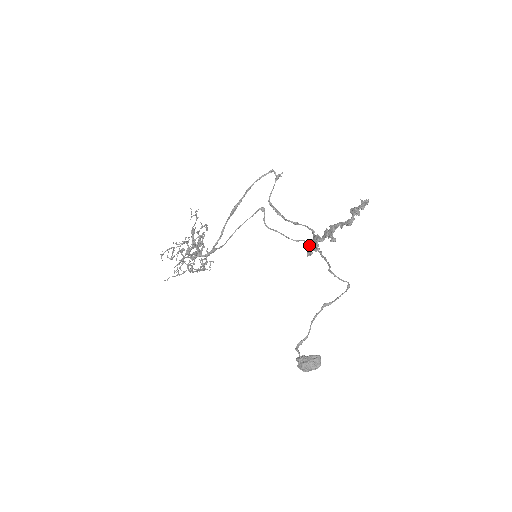
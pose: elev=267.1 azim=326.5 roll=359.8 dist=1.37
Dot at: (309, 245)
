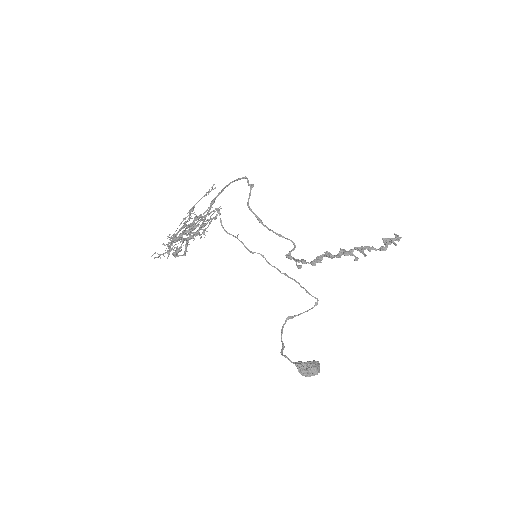
Dot at: occluded
